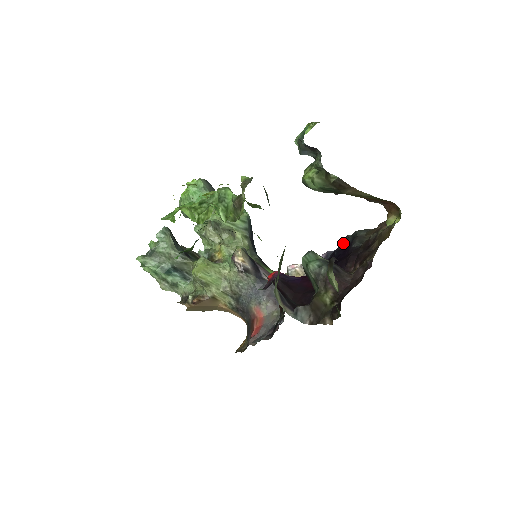
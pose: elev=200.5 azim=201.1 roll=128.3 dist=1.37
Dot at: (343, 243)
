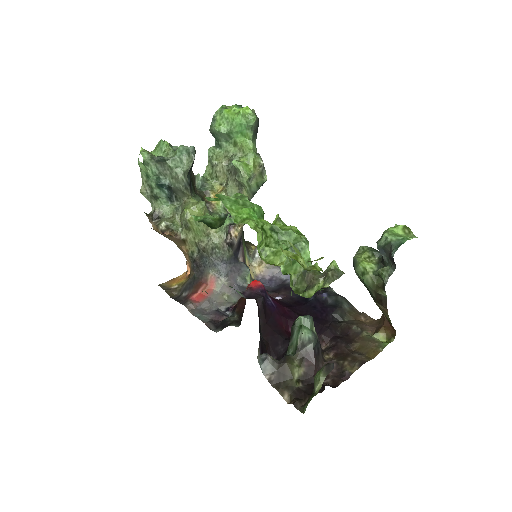
Dot at: (325, 295)
